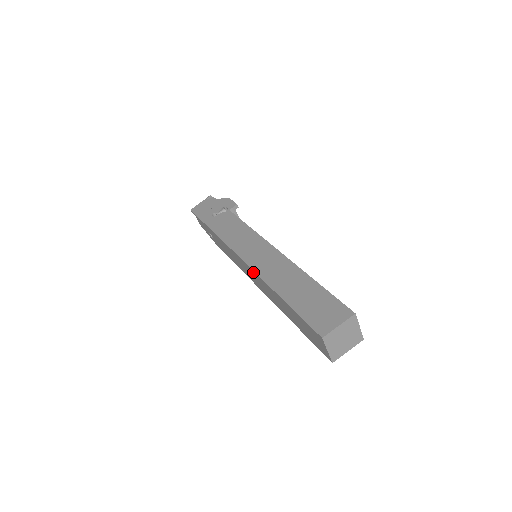
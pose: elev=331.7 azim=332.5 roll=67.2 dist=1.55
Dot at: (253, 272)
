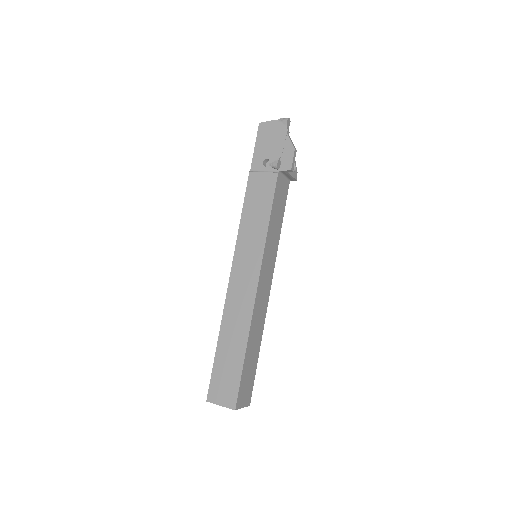
Dot at: (230, 285)
